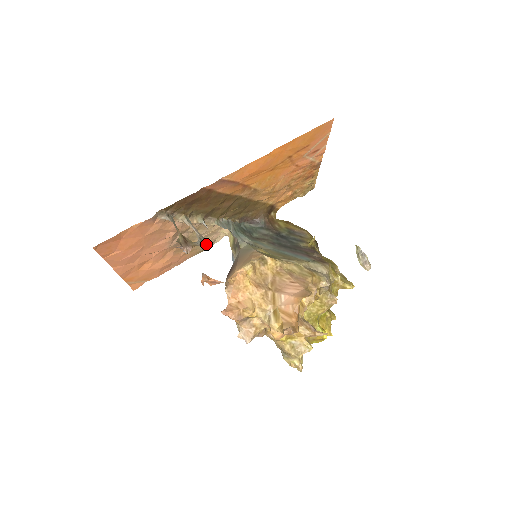
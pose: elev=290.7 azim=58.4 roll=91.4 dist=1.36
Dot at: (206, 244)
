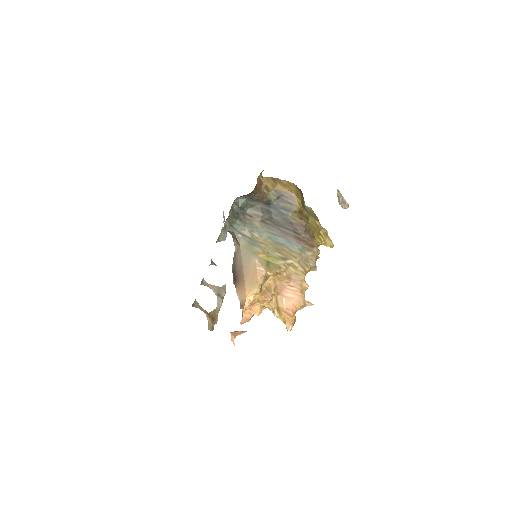
Dot at: (223, 295)
